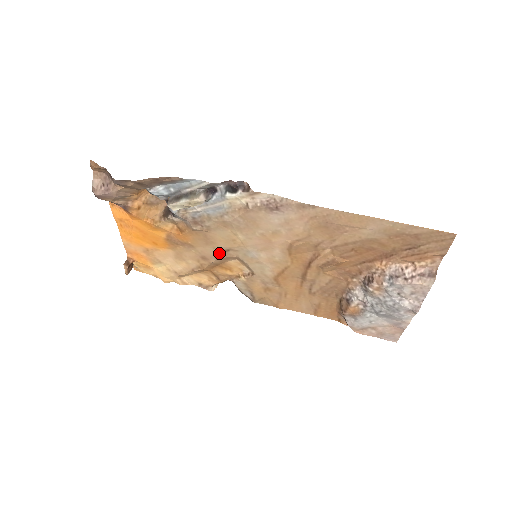
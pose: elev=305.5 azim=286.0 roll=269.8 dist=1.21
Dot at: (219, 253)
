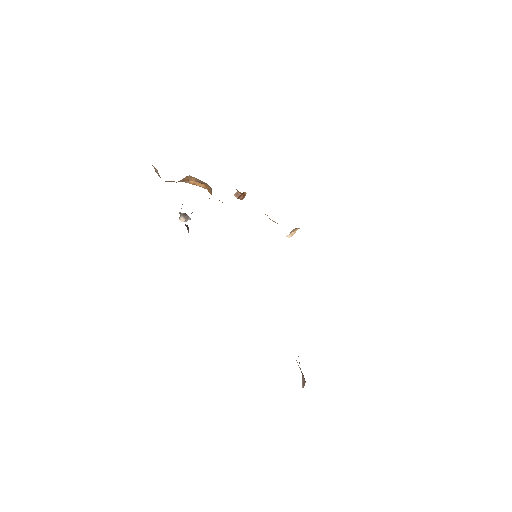
Dot at: occluded
